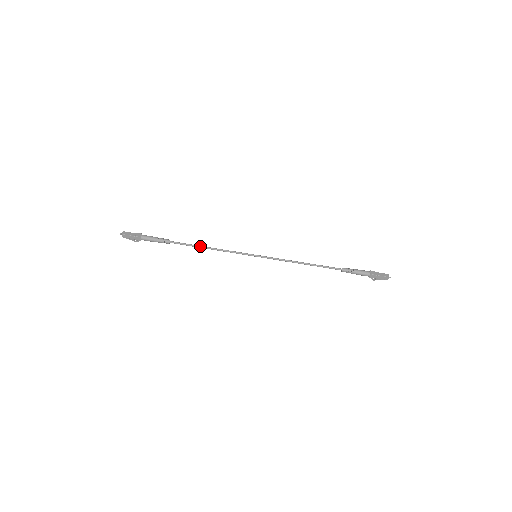
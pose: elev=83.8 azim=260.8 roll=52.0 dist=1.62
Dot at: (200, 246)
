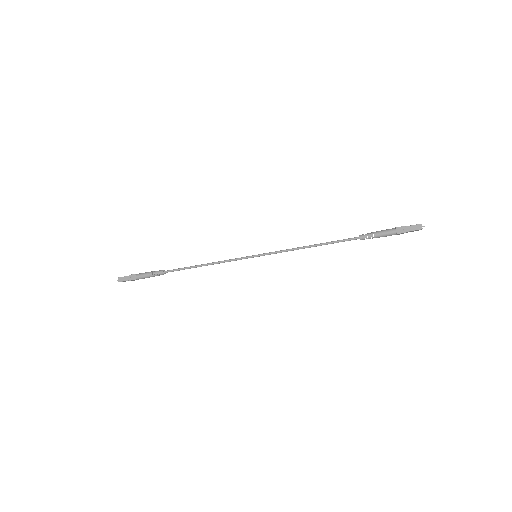
Dot at: (195, 267)
